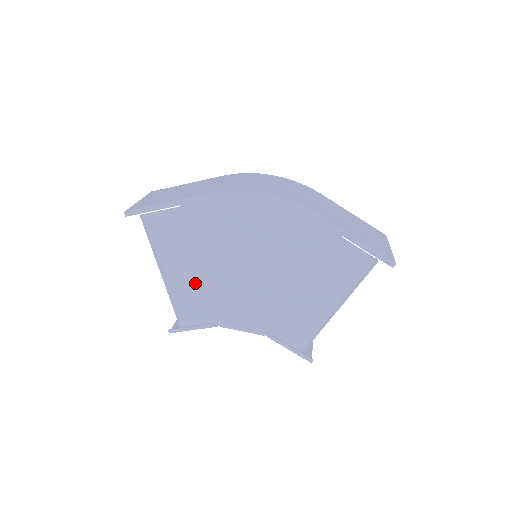
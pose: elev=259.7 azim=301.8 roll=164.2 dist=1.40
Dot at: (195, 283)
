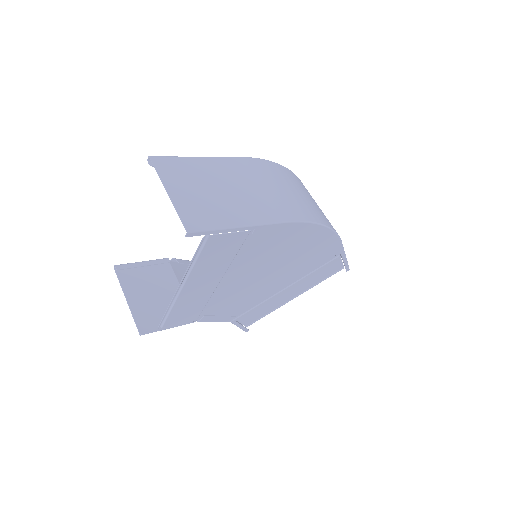
Dot at: (206, 292)
